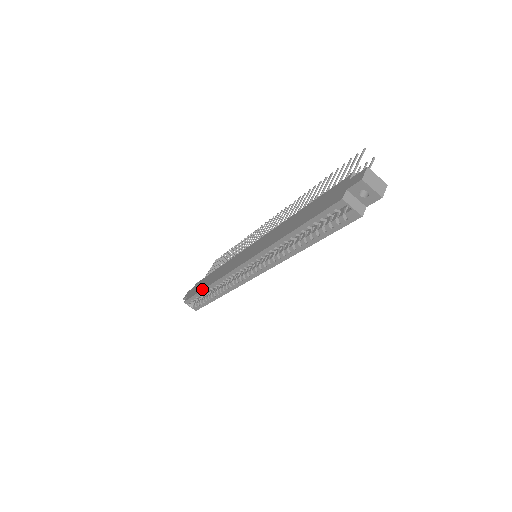
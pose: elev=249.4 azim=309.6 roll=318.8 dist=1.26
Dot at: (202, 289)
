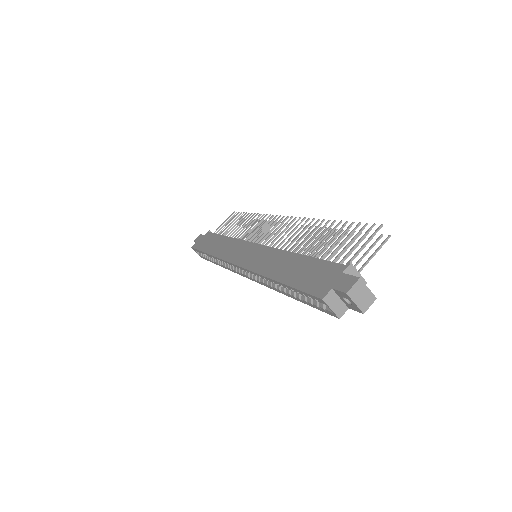
Dot at: (206, 252)
